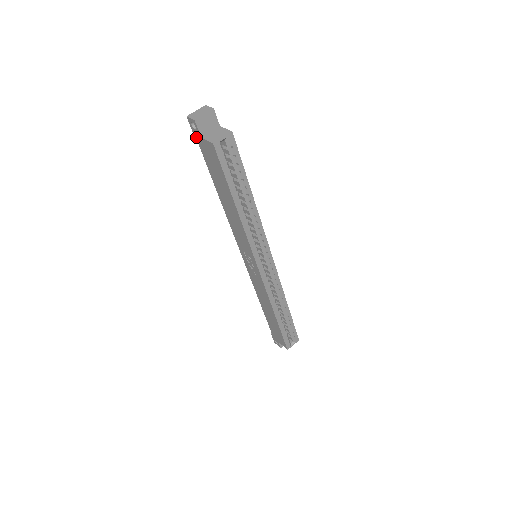
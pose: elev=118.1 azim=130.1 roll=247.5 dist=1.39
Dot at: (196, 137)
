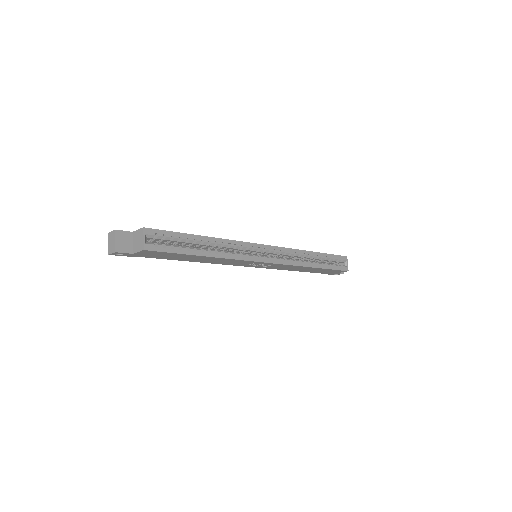
Dot at: (130, 256)
